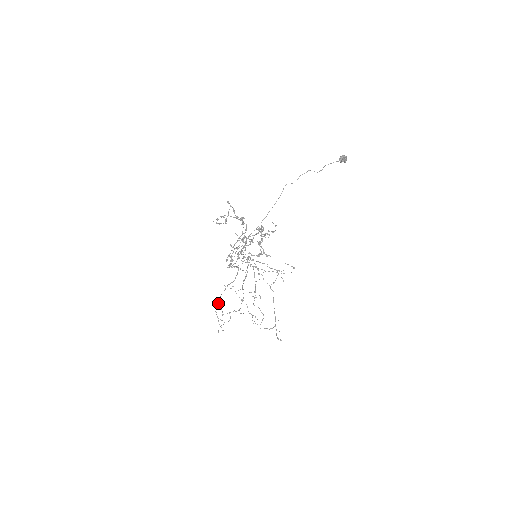
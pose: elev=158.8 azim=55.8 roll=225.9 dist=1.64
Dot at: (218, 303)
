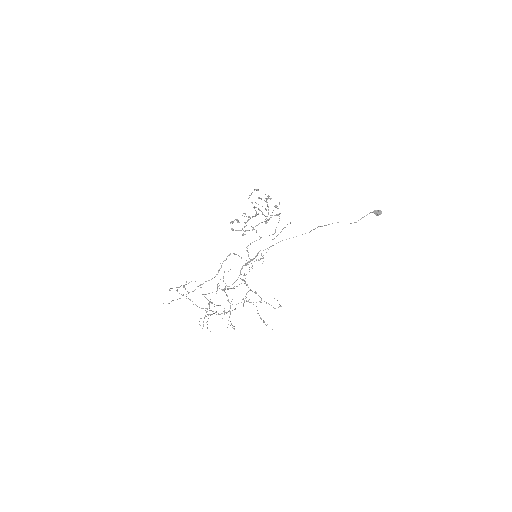
Dot at: (188, 298)
